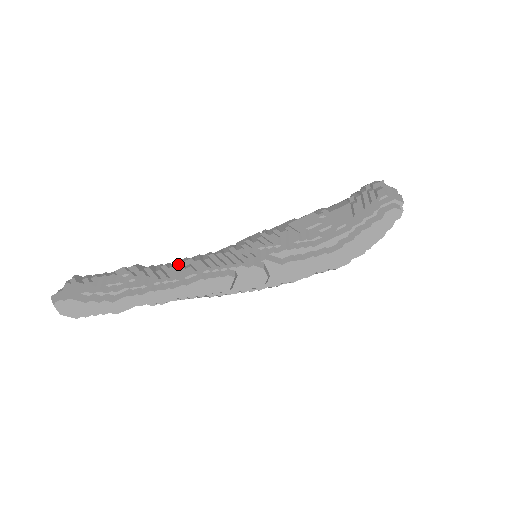
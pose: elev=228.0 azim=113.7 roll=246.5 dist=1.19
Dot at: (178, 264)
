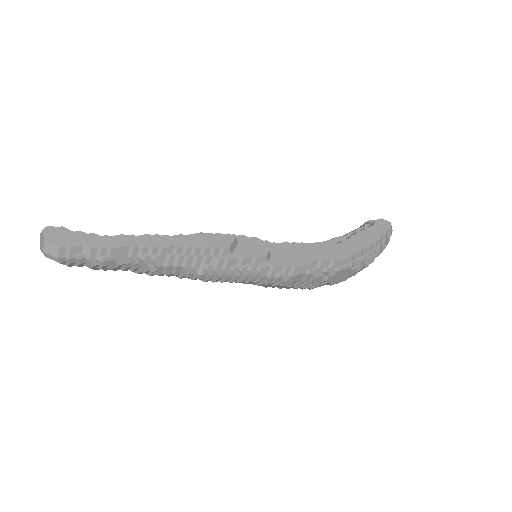
Dot at: occluded
